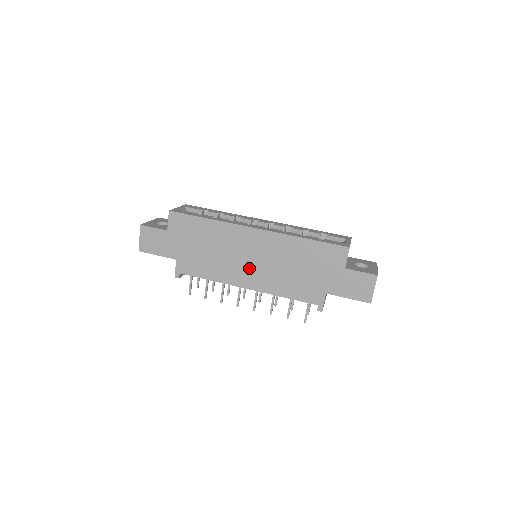
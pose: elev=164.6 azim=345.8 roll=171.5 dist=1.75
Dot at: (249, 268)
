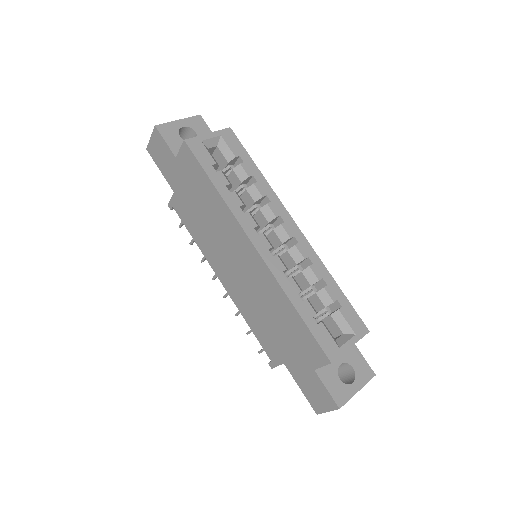
Dot at: (231, 270)
